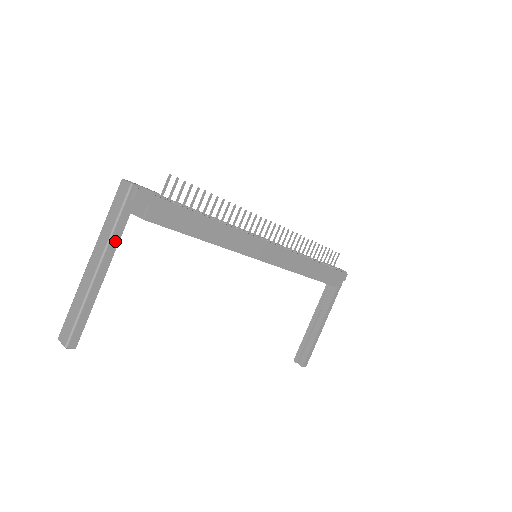
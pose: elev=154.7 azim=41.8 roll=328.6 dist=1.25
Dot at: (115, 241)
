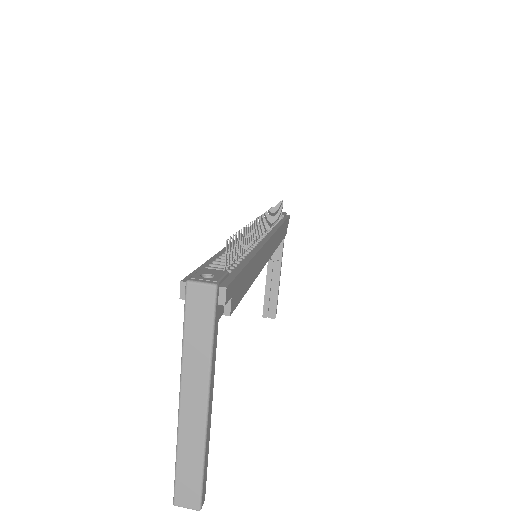
Dot at: (213, 364)
